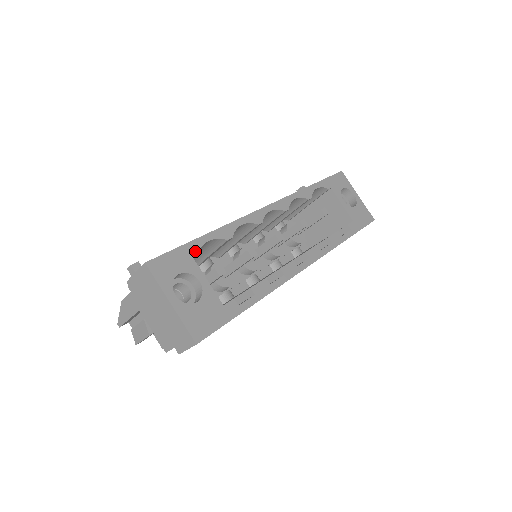
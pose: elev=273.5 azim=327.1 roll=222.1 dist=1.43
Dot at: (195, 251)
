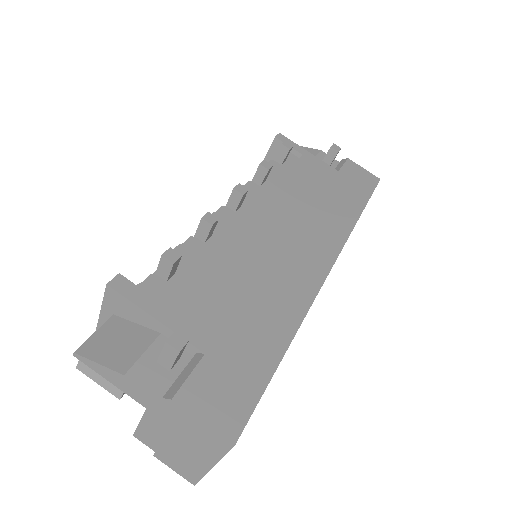
Dot at: occluded
